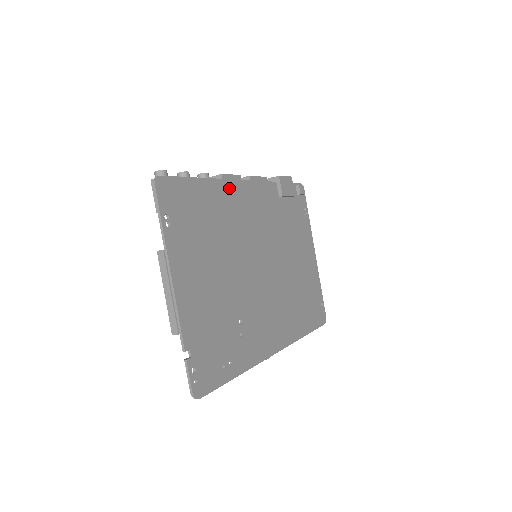
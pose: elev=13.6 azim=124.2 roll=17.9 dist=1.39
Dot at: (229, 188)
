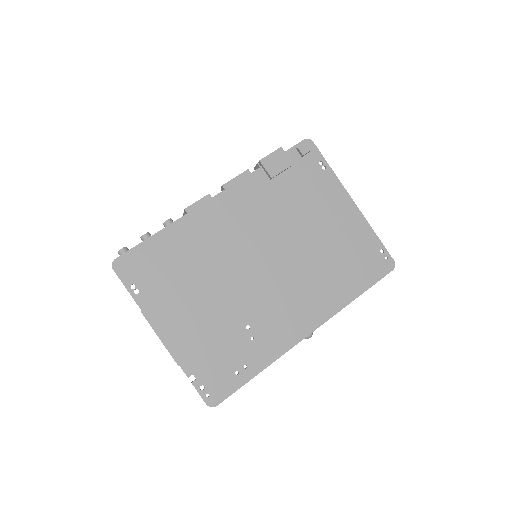
Dot at: (195, 218)
